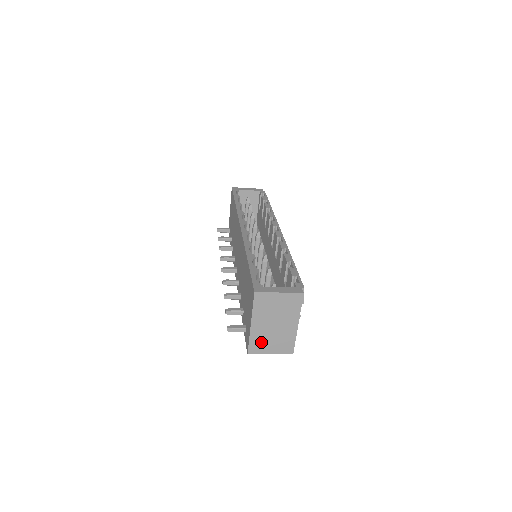
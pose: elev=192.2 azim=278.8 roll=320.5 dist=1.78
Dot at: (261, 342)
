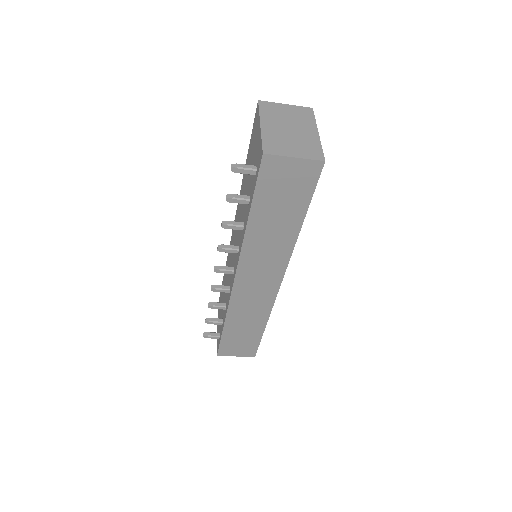
Dot at: (278, 143)
